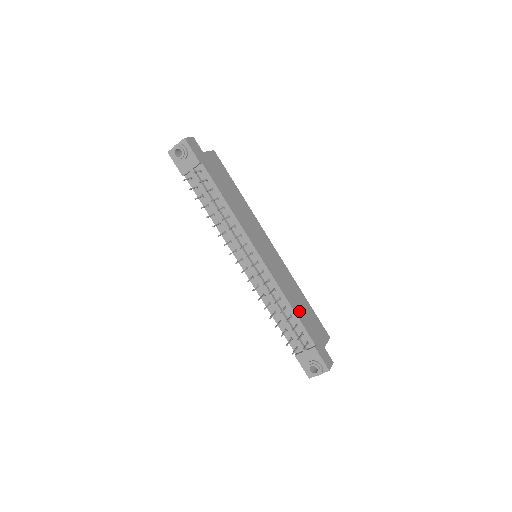
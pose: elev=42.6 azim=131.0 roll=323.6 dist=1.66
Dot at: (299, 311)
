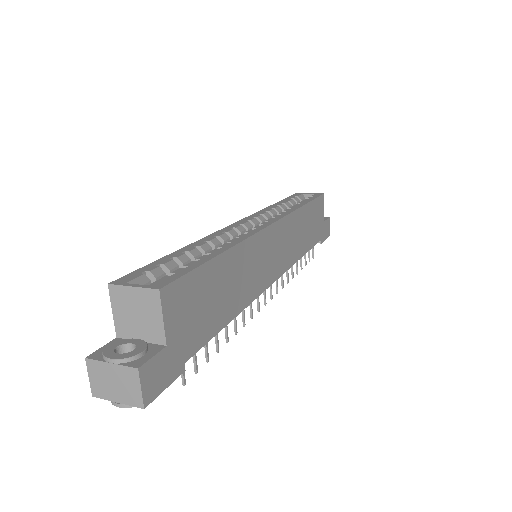
Dot at: (308, 240)
